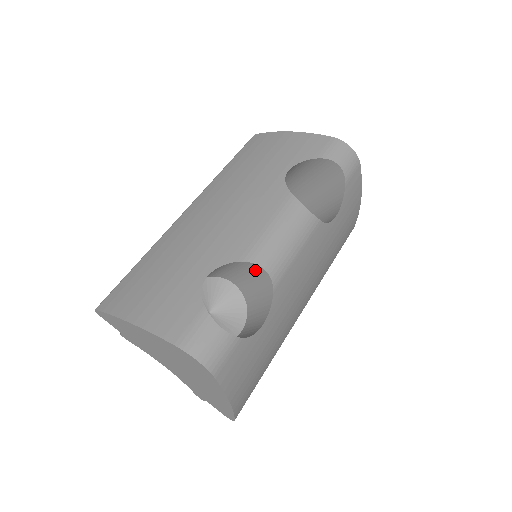
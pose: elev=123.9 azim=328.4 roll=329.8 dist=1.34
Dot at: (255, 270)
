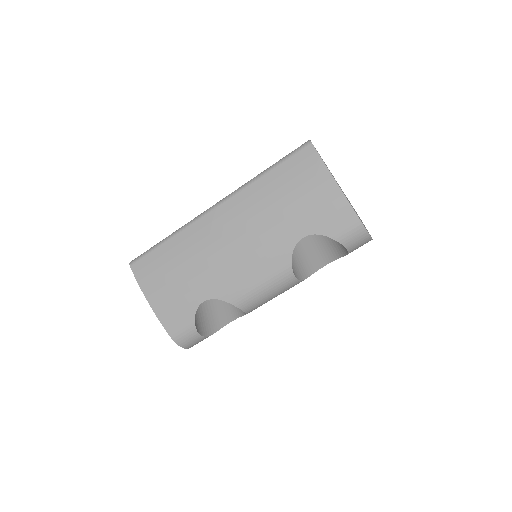
Dot at: occluded
